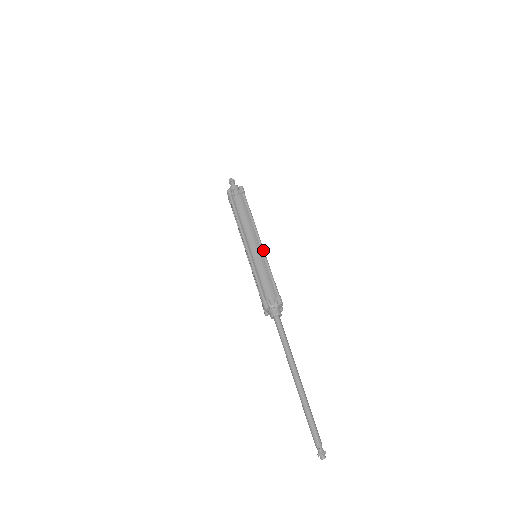
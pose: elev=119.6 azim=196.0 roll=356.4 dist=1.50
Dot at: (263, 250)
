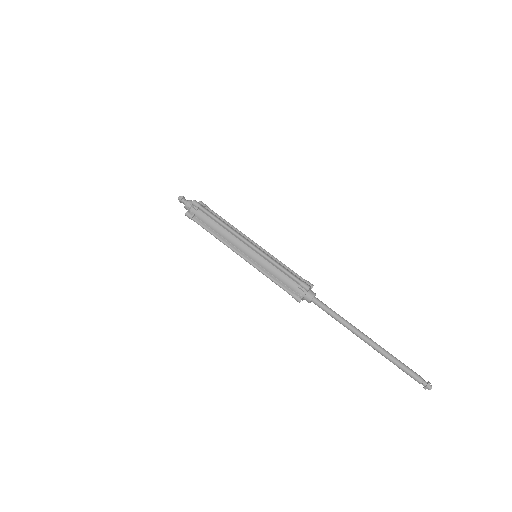
Dot at: (258, 250)
